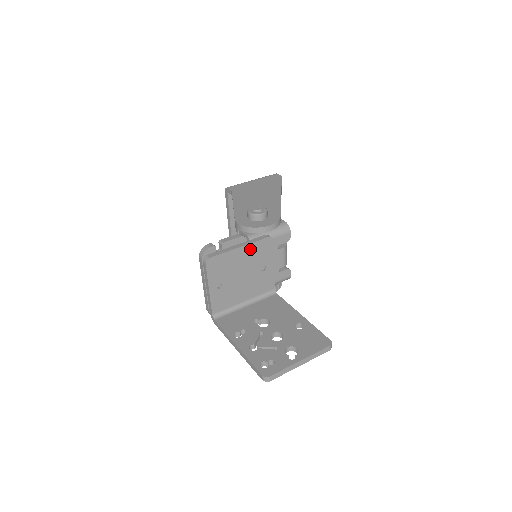
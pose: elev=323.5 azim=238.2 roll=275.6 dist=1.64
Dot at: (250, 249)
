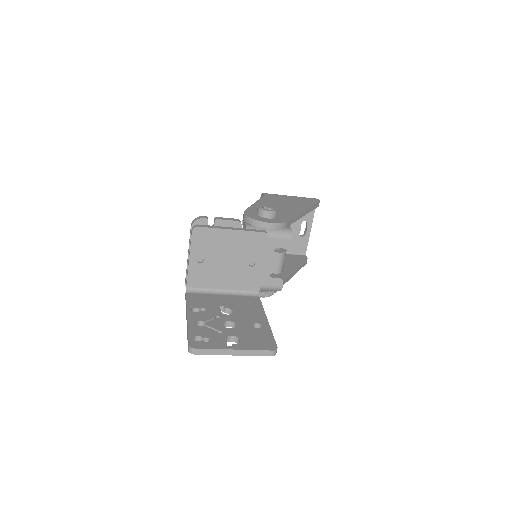
Dot at: (242, 236)
